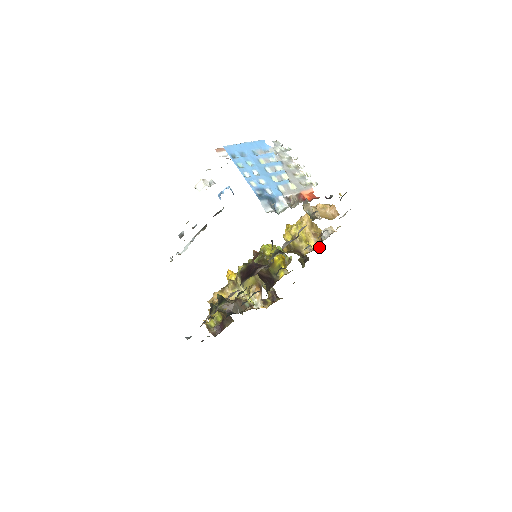
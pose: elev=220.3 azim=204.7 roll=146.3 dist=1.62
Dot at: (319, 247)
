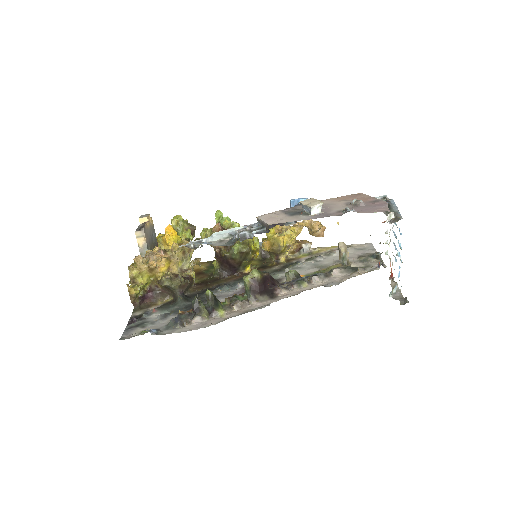
Dot at: occluded
